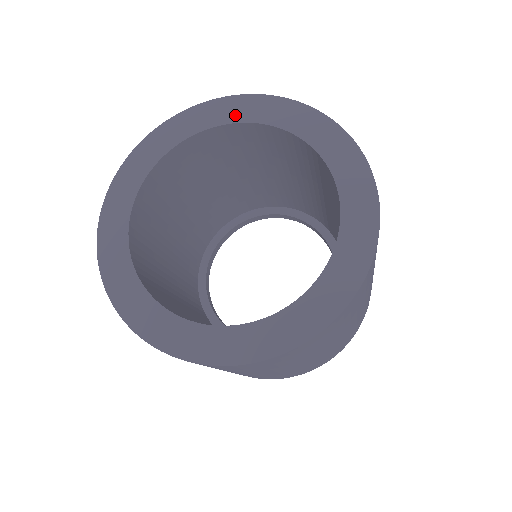
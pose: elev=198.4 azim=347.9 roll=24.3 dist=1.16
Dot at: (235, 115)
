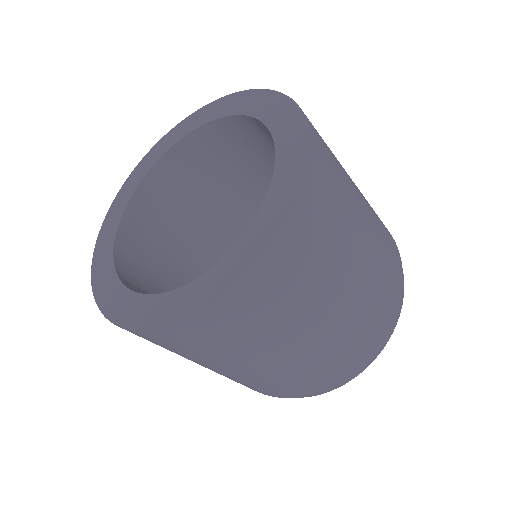
Dot at: (207, 117)
